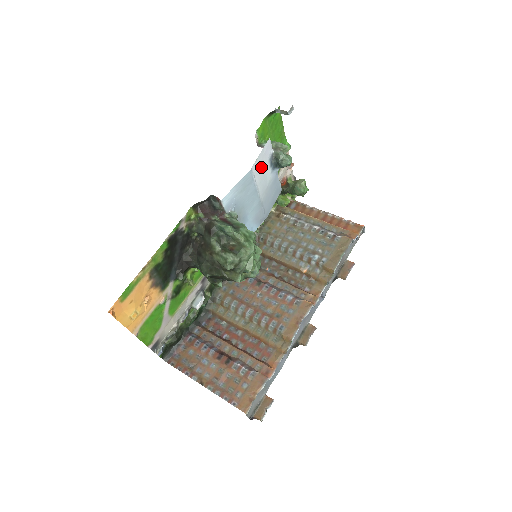
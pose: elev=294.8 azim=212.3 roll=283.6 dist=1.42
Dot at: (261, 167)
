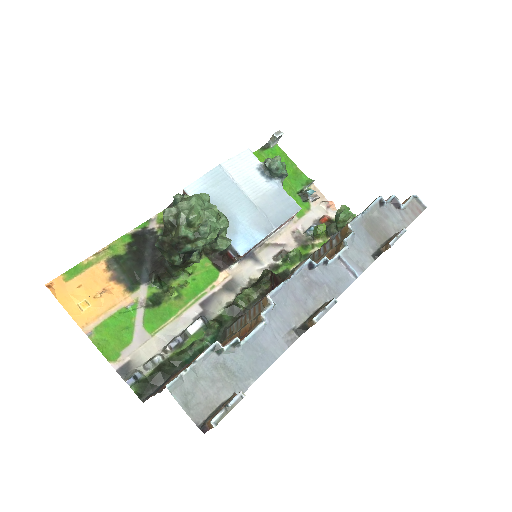
Dot at: (242, 170)
